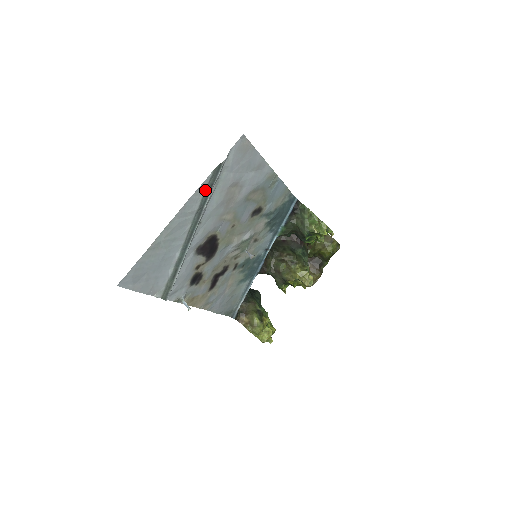
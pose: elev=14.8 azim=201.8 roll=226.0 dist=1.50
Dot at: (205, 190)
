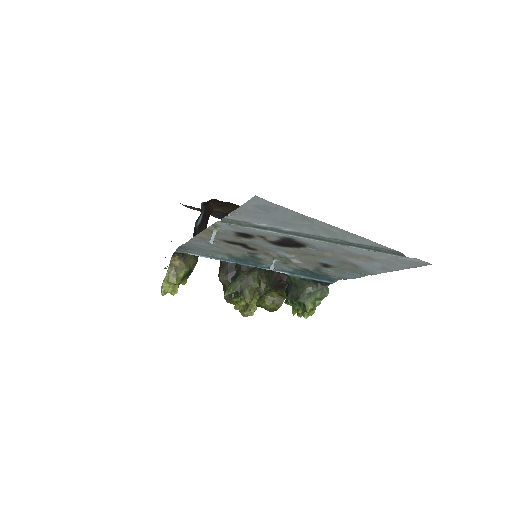
Dot at: (373, 246)
